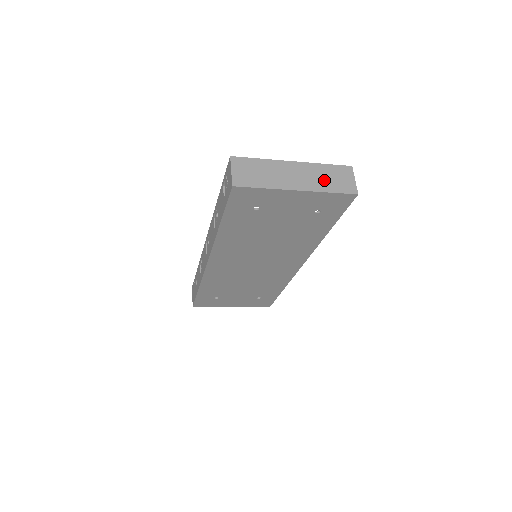
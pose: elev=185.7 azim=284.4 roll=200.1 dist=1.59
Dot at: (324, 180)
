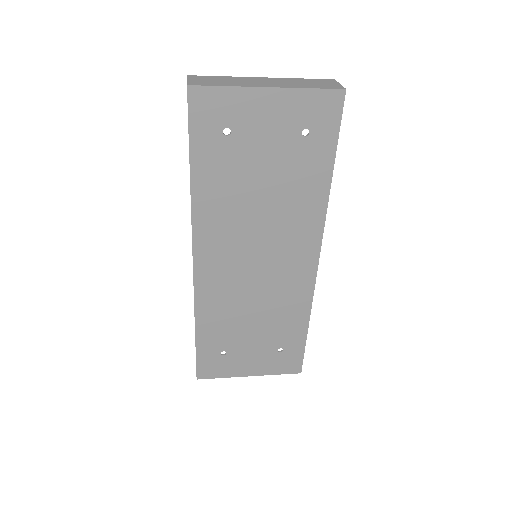
Dot at: (301, 84)
